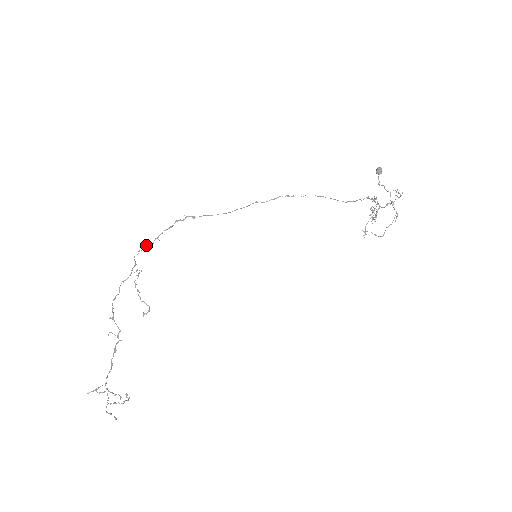
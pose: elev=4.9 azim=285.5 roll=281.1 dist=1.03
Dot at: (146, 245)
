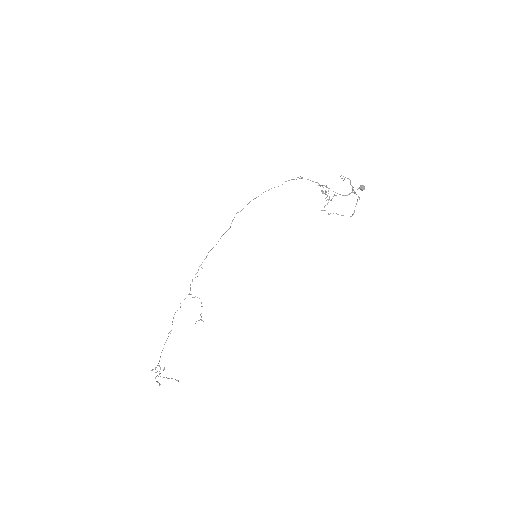
Dot at: (195, 274)
